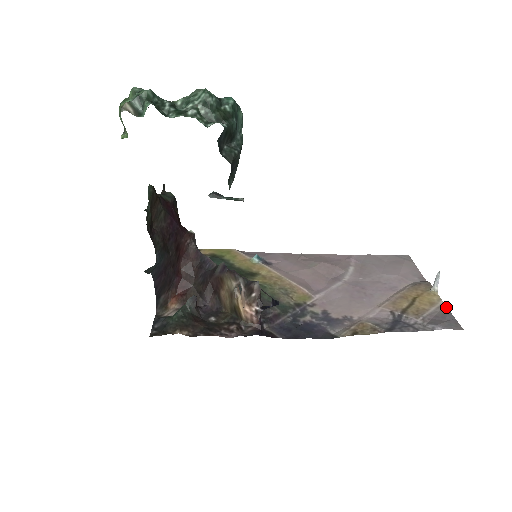
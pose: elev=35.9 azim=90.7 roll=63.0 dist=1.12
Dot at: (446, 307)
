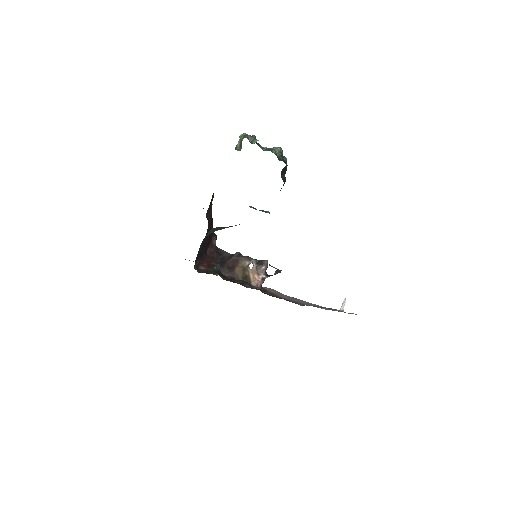
Dot at: occluded
